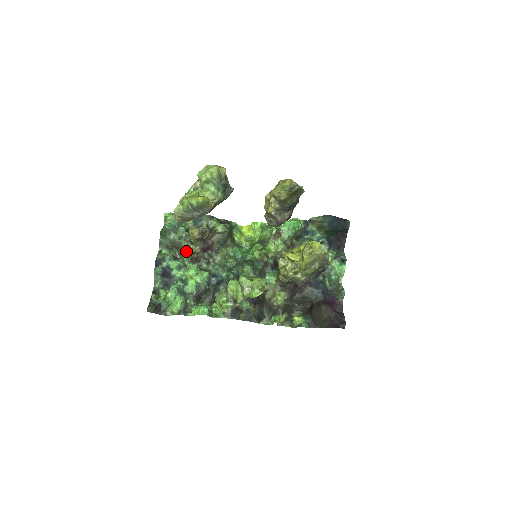
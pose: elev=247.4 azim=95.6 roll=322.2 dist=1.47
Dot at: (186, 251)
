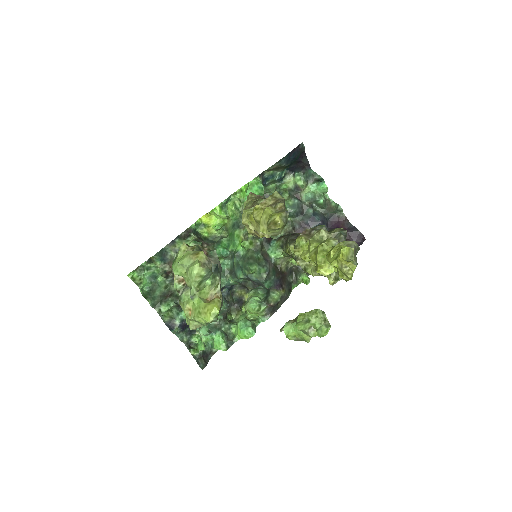
Dot at: occluded
